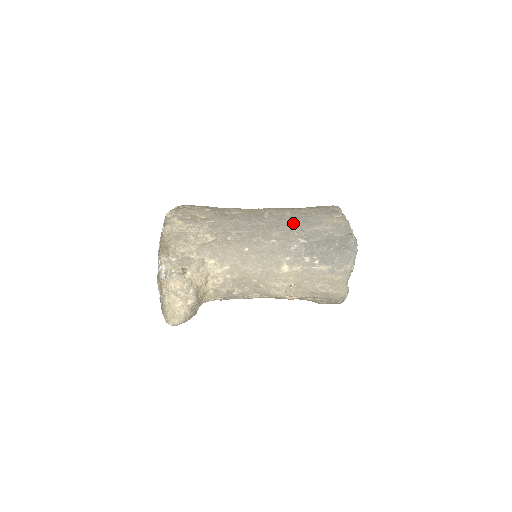
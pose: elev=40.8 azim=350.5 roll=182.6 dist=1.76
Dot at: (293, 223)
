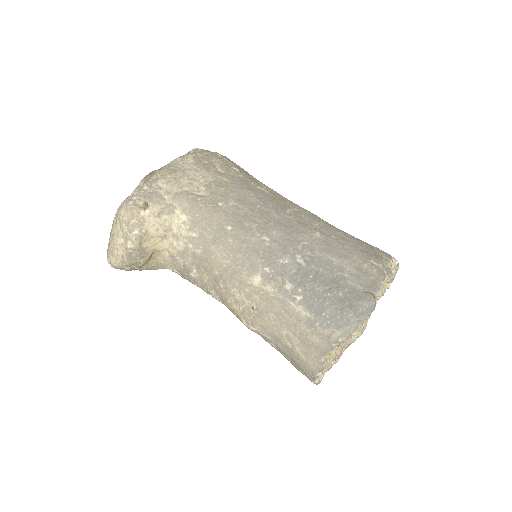
Dot at: (309, 235)
